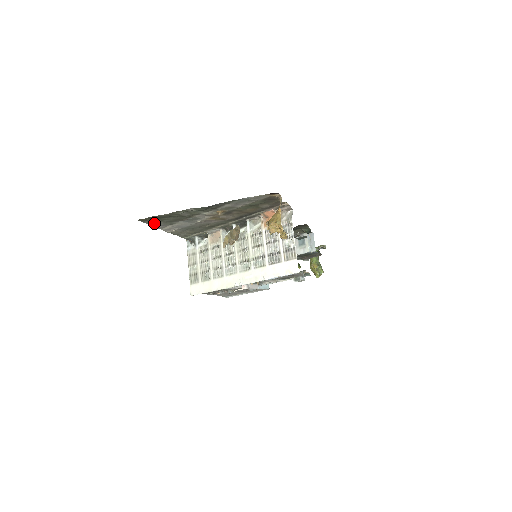
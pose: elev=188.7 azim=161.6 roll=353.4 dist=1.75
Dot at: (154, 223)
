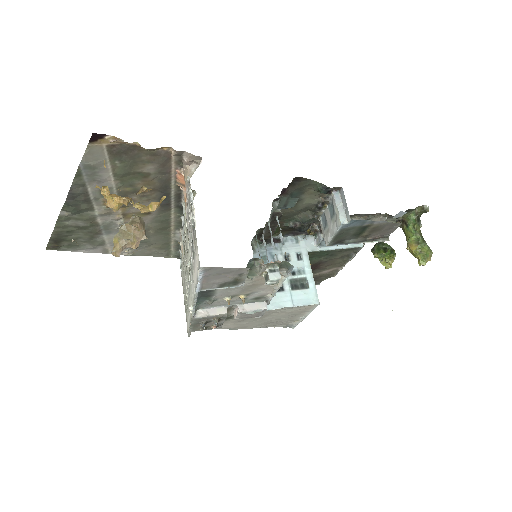
Dot at: (78, 248)
